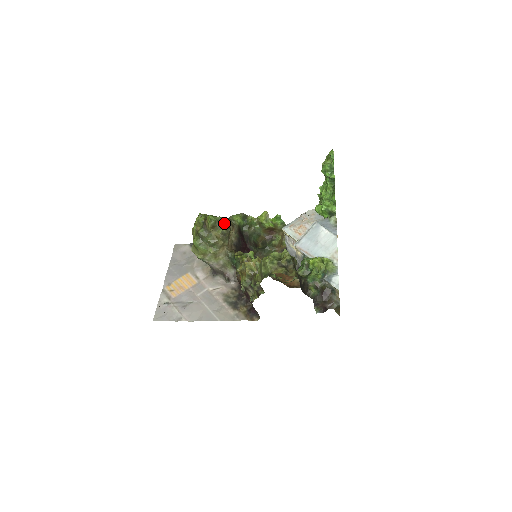
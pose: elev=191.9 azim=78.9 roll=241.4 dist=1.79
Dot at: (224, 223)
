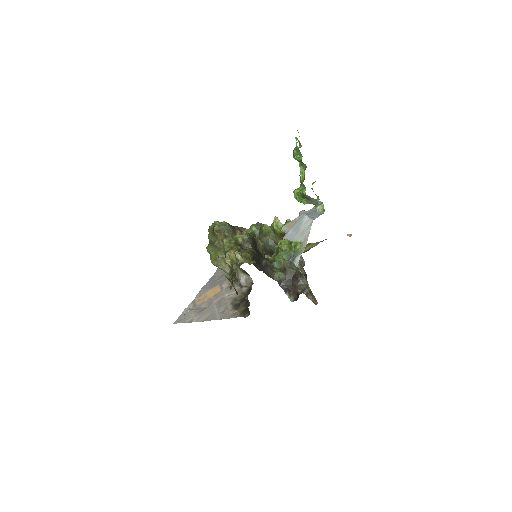
Dot at: (227, 227)
